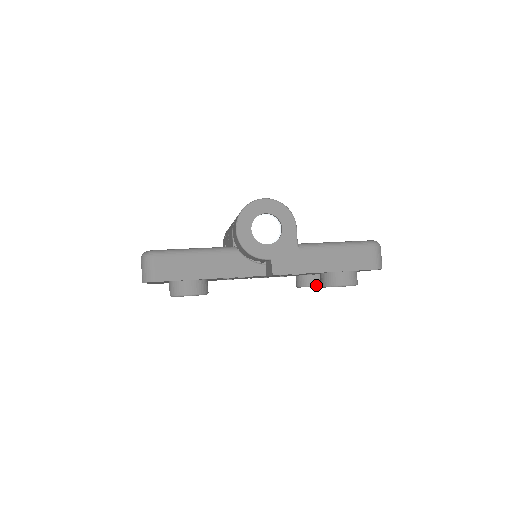
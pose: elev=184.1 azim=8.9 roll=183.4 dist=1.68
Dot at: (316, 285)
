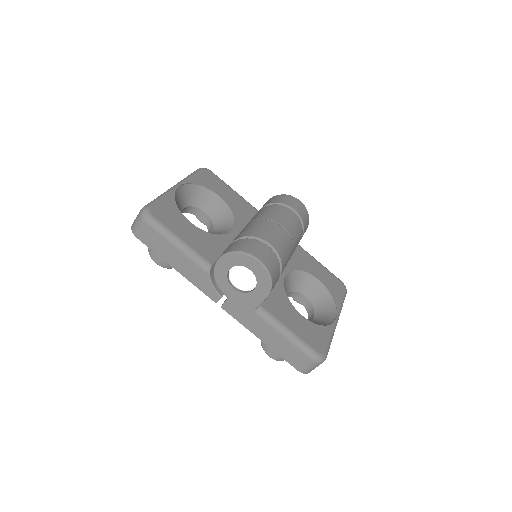
Dot at: (297, 301)
